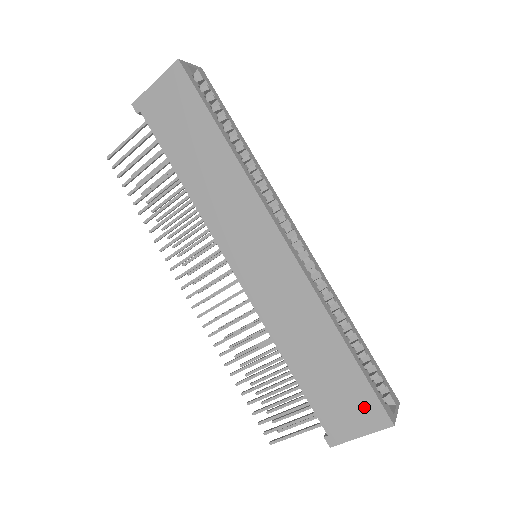
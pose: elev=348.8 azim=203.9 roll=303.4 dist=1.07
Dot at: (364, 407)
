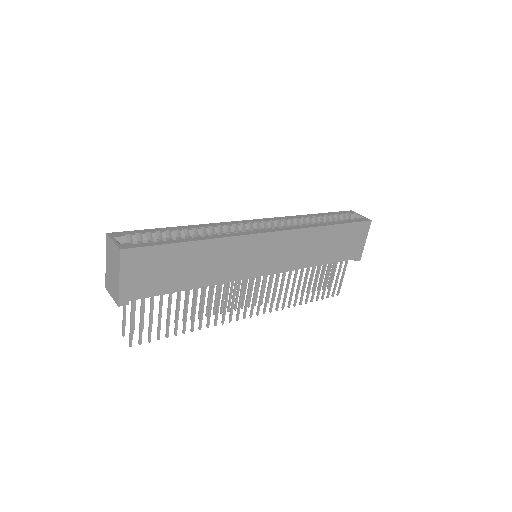
Dot at: (358, 232)
